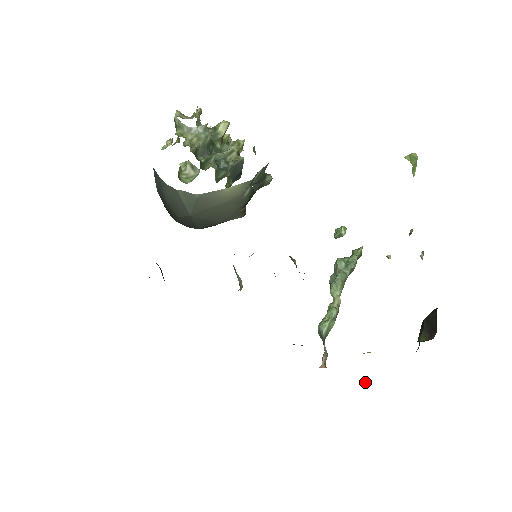
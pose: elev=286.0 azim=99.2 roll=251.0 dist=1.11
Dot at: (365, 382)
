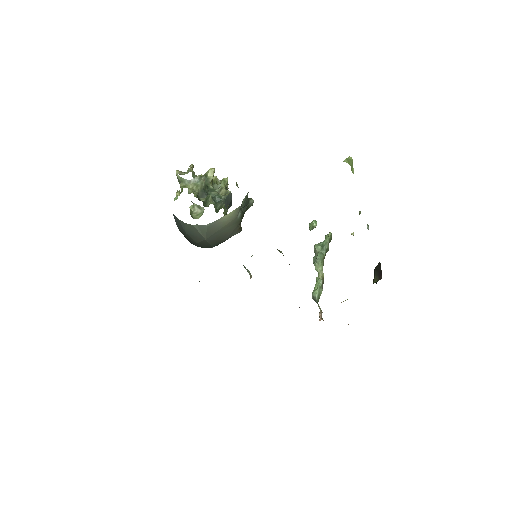
Dot at: occluded
